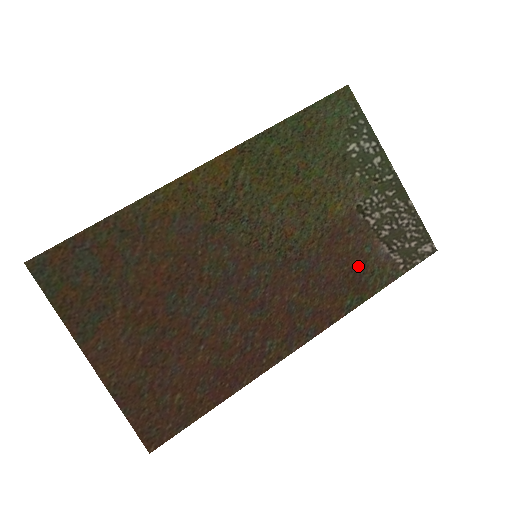
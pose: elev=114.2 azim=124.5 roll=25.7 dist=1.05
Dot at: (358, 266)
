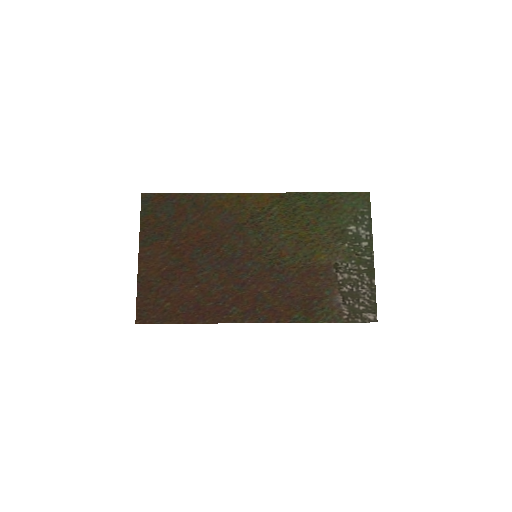
Dot at: (315, 299)
